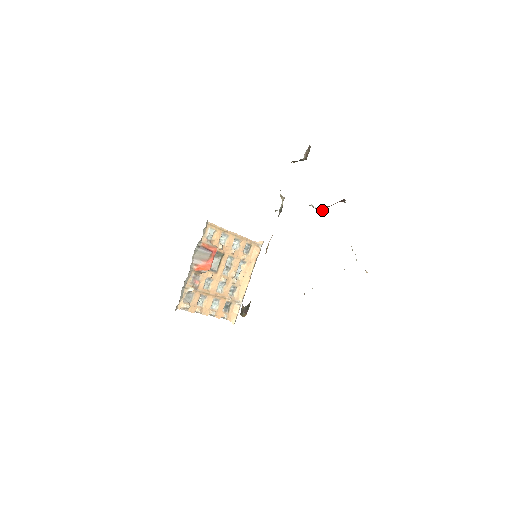
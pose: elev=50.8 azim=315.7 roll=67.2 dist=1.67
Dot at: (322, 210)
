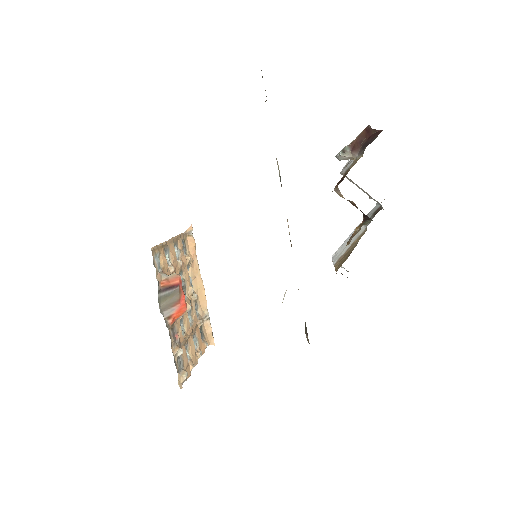
Dot at: (348, 154)
